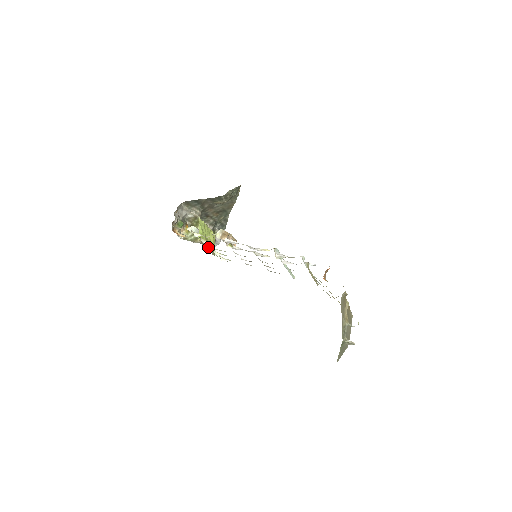
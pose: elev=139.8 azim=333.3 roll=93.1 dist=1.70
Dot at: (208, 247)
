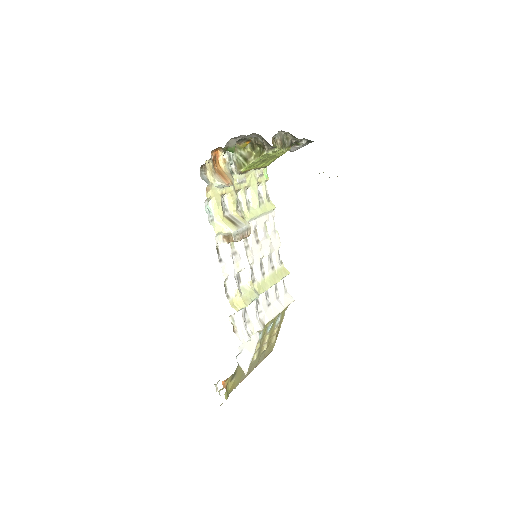
Dot at: (245, 182)
